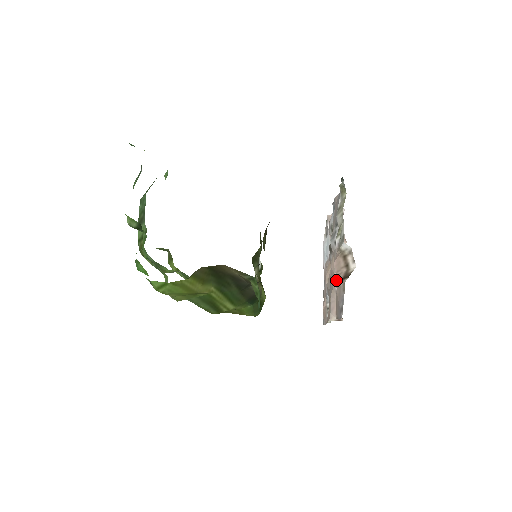
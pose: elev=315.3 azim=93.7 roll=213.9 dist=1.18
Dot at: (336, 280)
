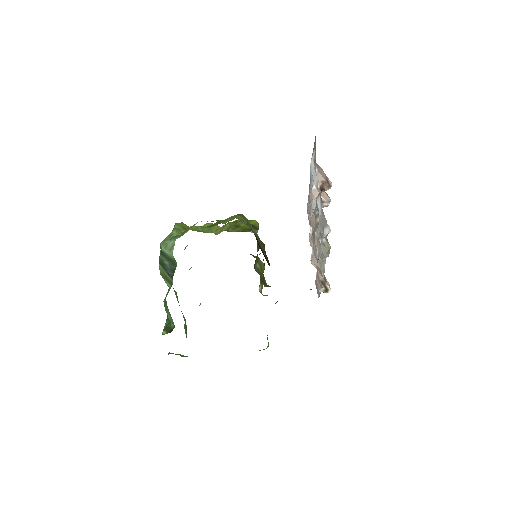
Dot at: (317, 272)
